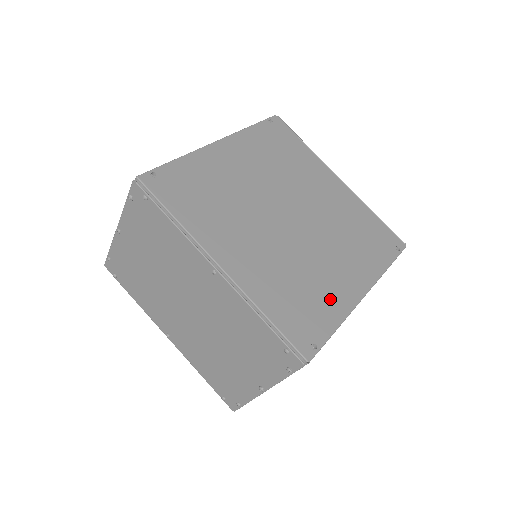
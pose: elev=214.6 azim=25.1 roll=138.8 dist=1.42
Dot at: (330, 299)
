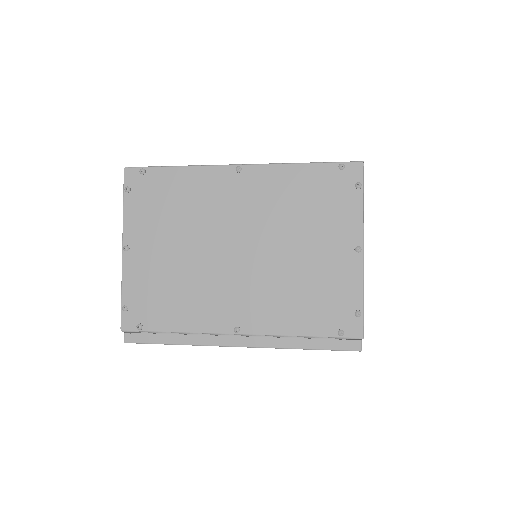
Dot at: occluded
